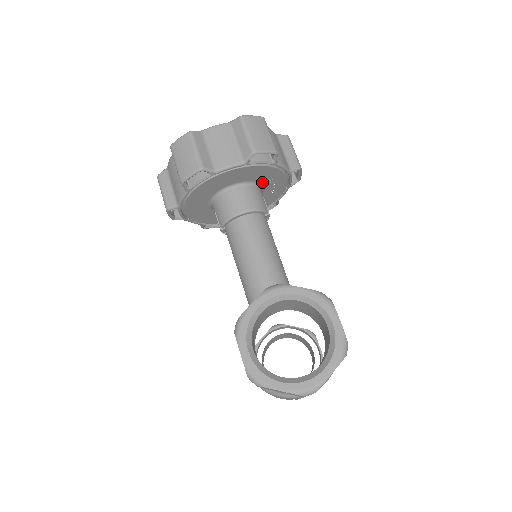
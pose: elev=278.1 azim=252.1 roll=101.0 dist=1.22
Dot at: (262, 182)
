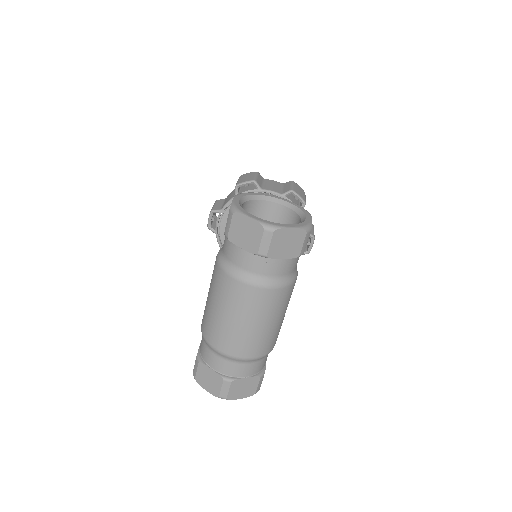
Dot at: occluded
